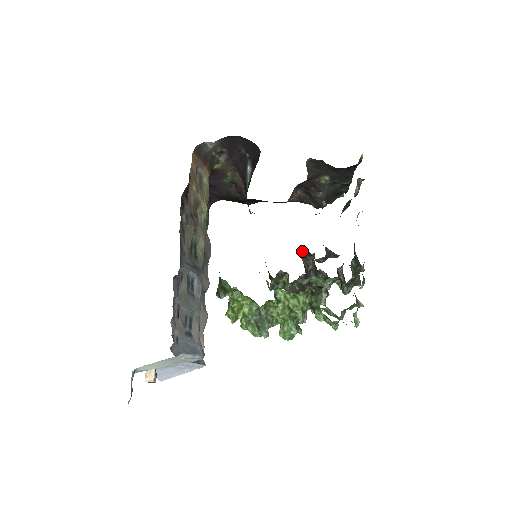
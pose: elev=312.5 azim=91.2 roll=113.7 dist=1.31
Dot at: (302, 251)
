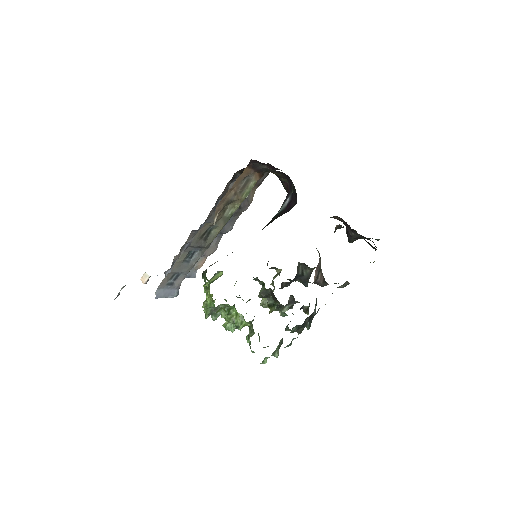
Dot at: (304, 263)
